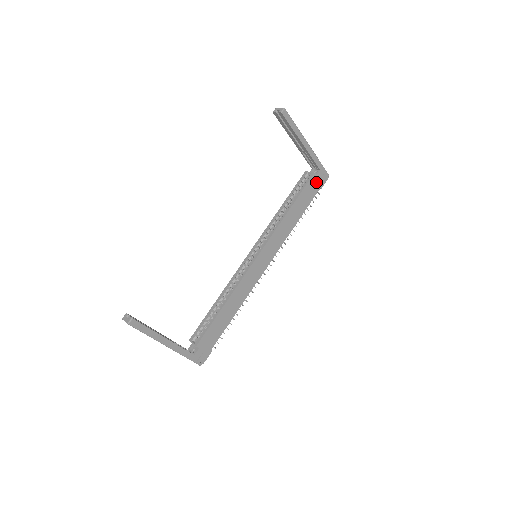
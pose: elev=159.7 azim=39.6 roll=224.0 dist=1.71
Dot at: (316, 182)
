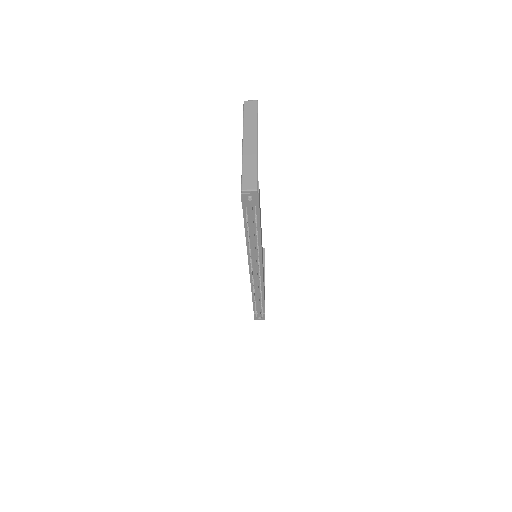
Dot at: occluded
